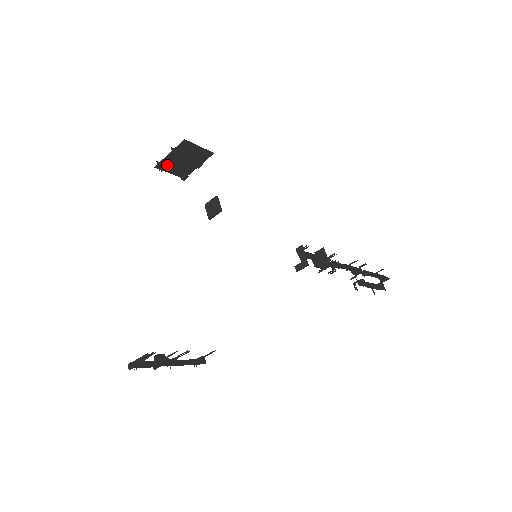
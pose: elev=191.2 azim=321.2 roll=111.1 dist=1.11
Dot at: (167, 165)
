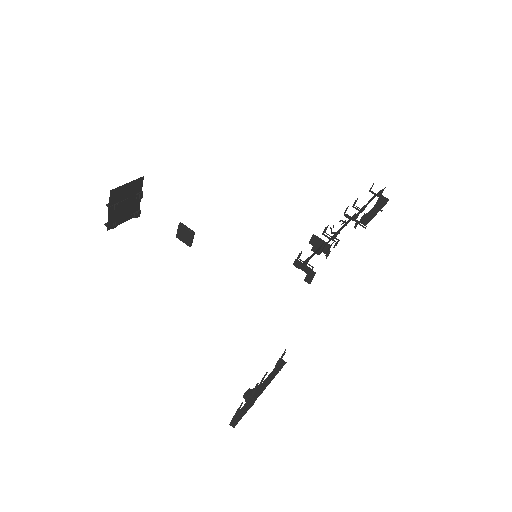
Dot at: (115, 220)
